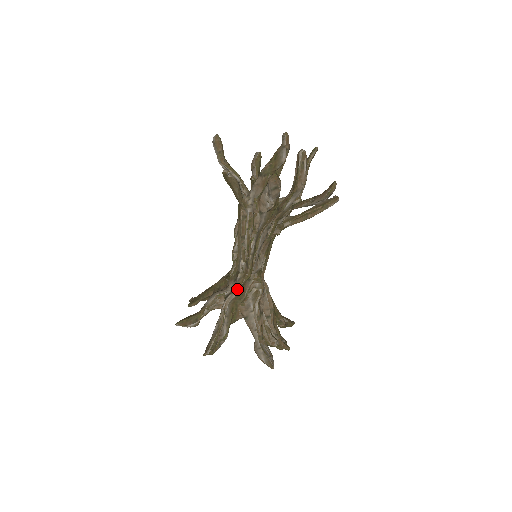
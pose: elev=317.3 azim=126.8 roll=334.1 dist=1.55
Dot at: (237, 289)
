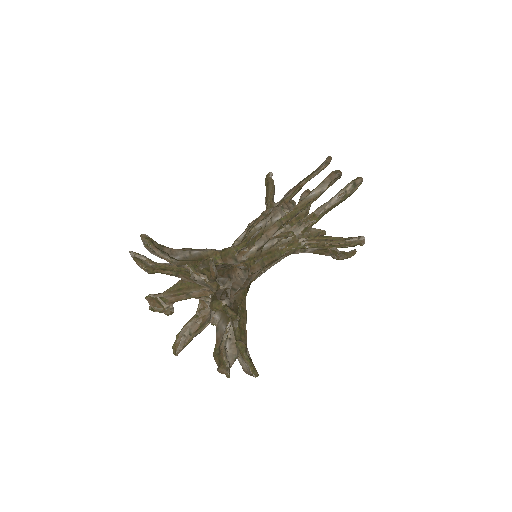
Dot at: (219, 250)
